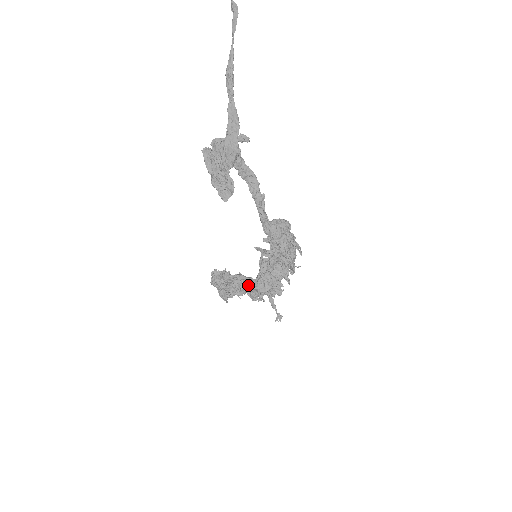
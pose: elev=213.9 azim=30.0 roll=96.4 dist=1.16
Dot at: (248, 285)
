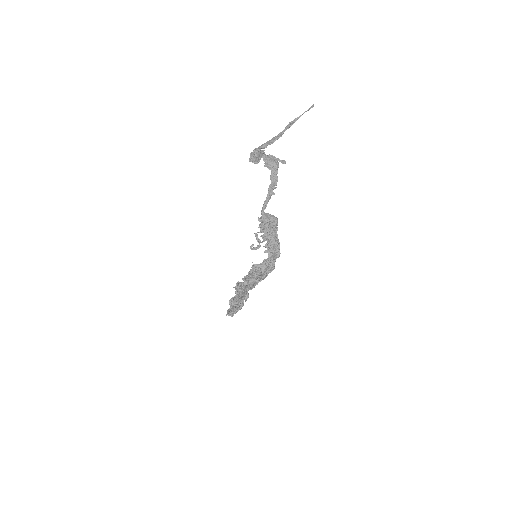
Dot at: (241, 282)
